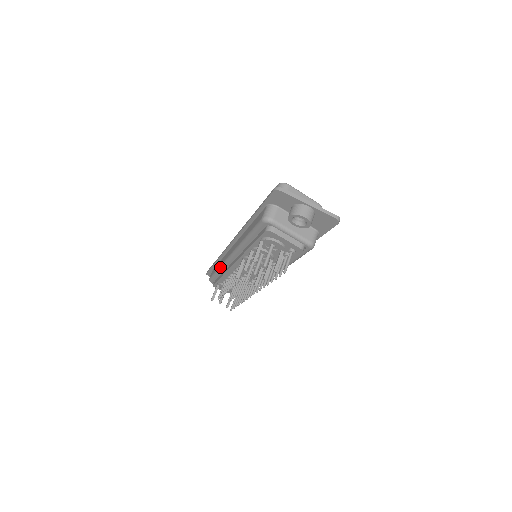
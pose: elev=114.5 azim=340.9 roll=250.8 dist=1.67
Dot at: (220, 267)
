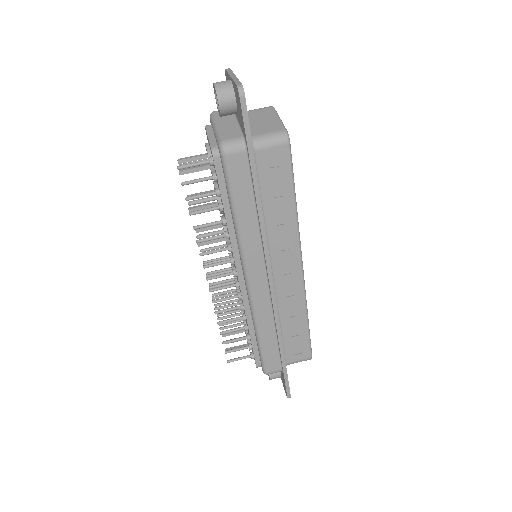
Dot at: occluded
